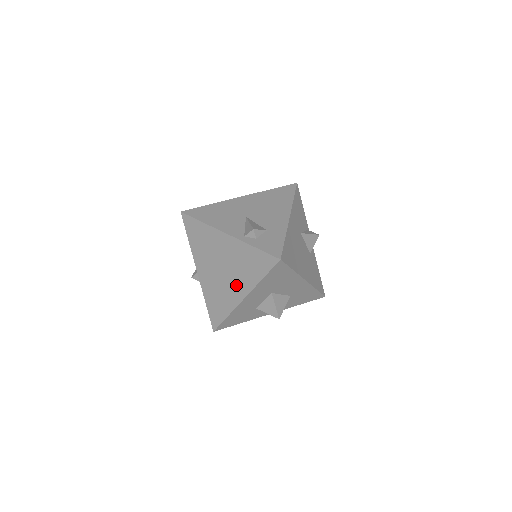
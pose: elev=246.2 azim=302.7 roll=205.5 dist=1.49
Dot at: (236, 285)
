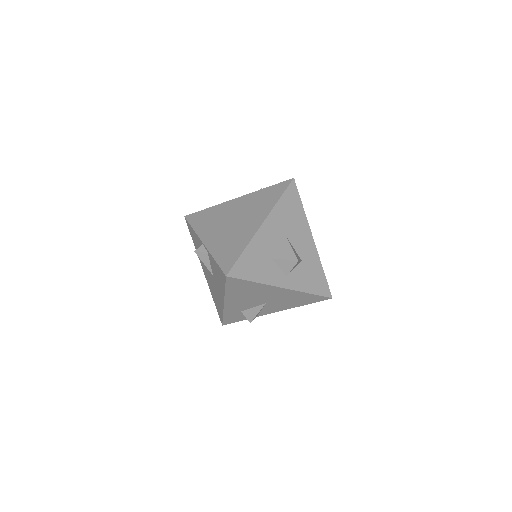
Dot at: (252, 220)
